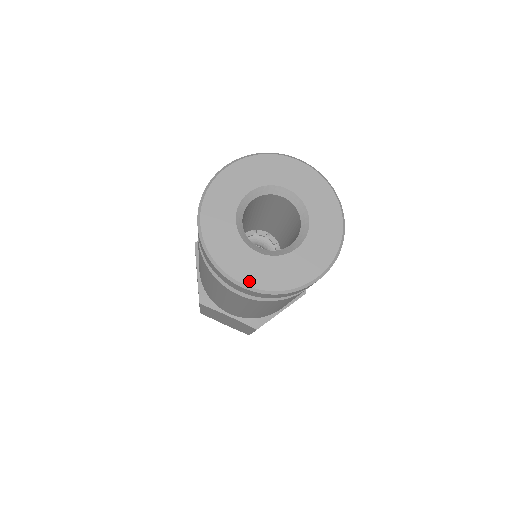
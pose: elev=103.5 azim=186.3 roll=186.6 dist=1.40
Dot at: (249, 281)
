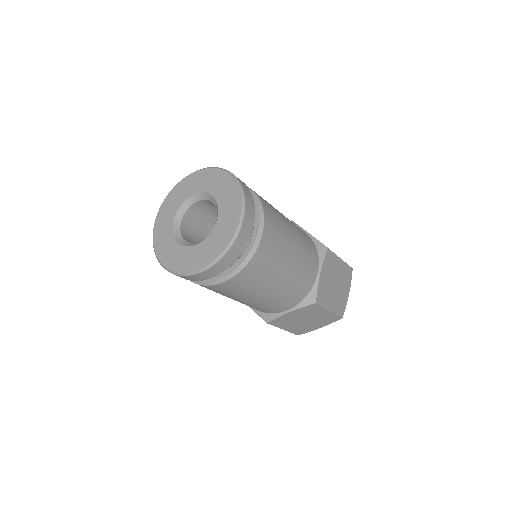
Dot at: (204, 263)
